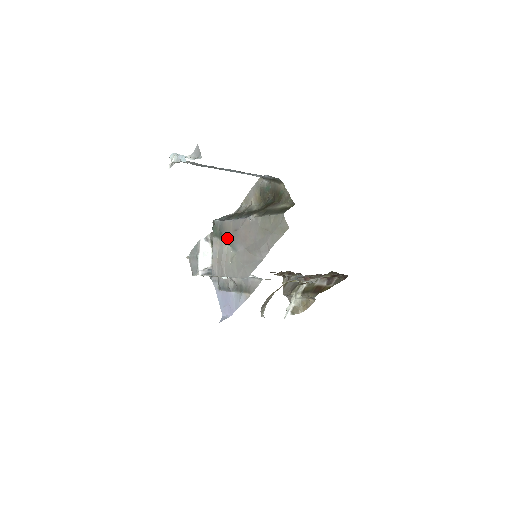
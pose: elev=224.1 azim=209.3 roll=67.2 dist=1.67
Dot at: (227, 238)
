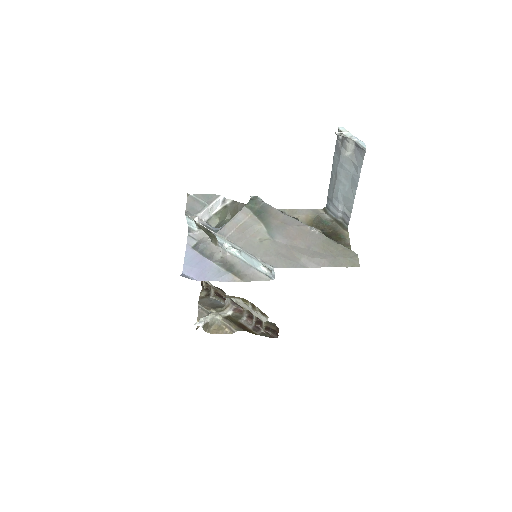
Dot at: (268, 221)
